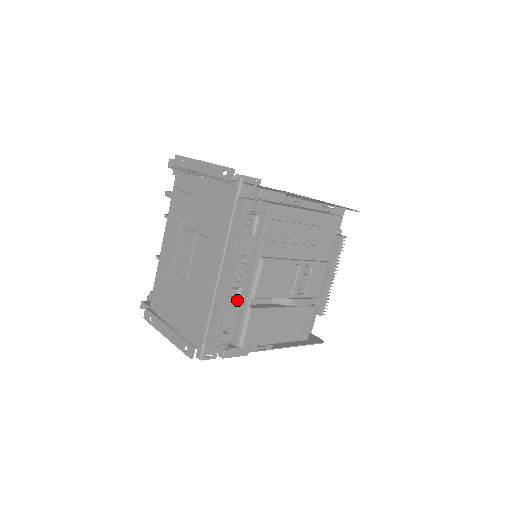
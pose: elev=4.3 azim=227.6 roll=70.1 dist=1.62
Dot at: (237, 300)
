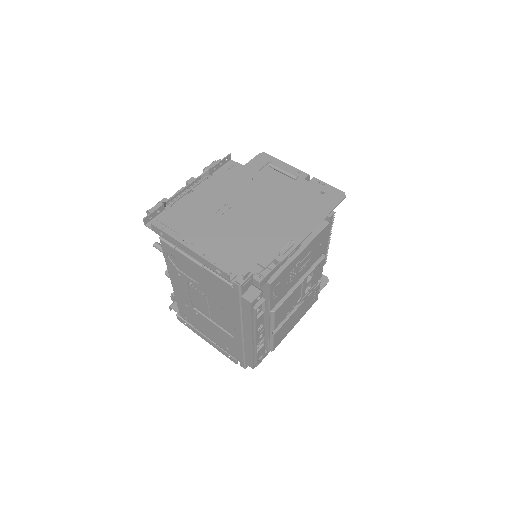
Dot at: (262, 342)
